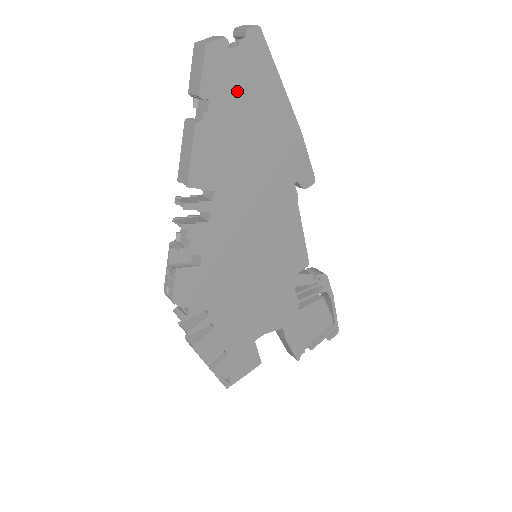
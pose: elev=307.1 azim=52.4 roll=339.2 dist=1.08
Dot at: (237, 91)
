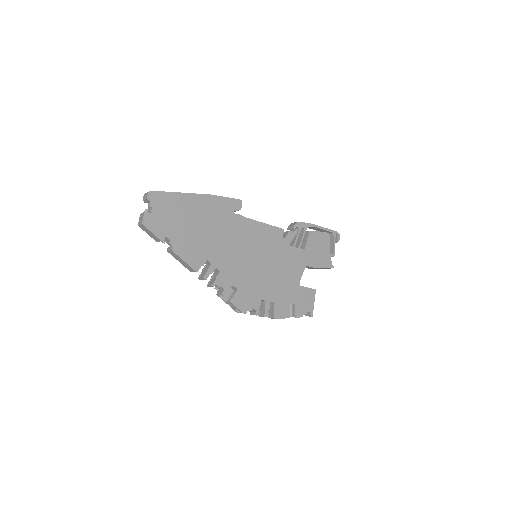
Dot at: (171, 220)
